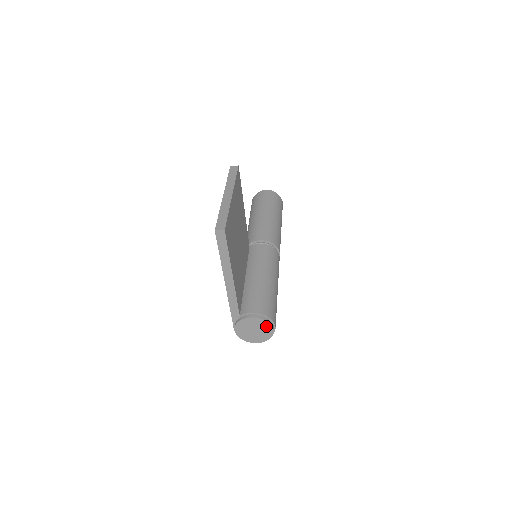
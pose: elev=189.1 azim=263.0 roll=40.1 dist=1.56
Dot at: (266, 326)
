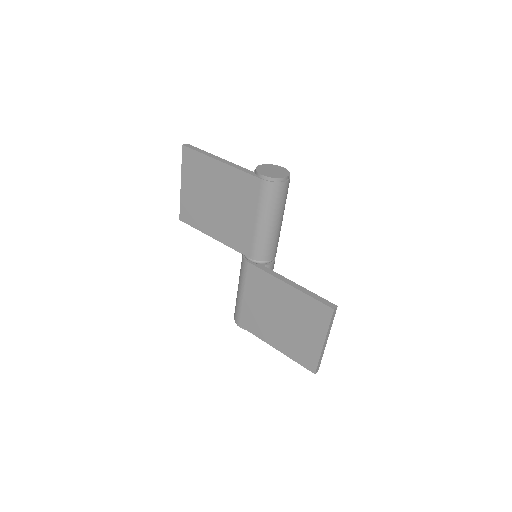
Dot at: occluded
